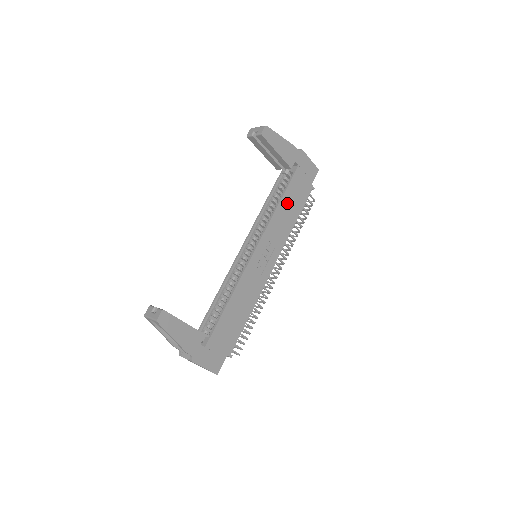
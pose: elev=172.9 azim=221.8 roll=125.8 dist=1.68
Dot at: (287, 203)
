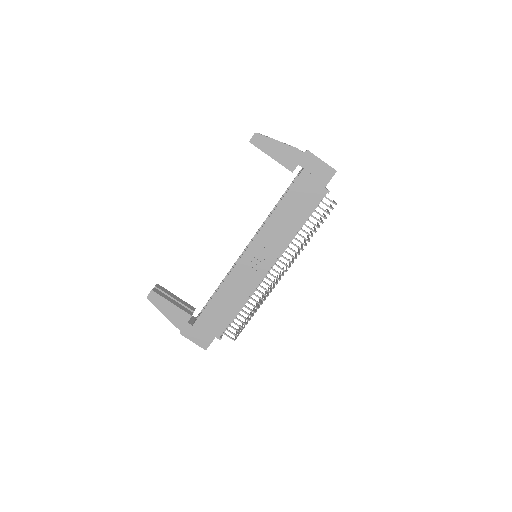
Dot at: (287, 208)
